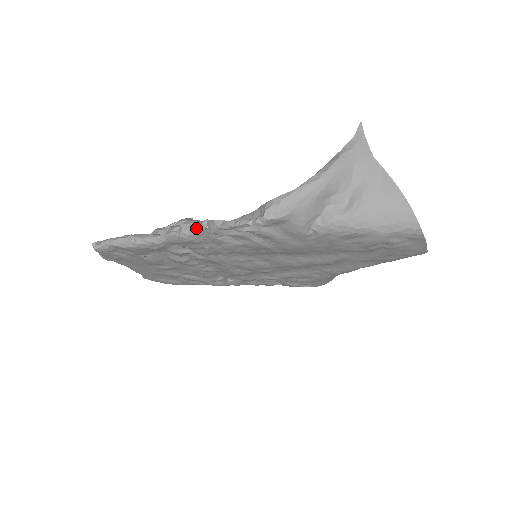
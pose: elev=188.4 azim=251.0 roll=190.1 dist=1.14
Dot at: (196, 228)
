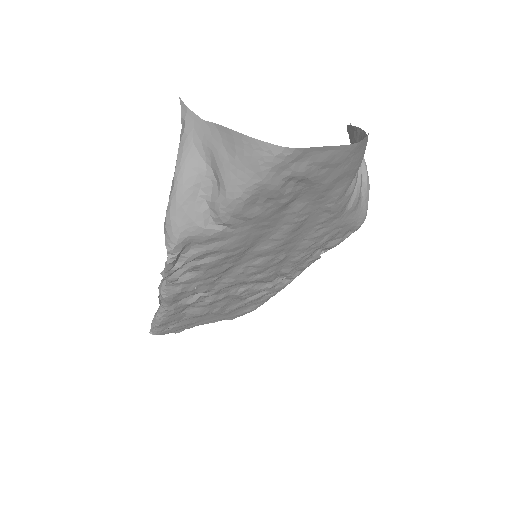
Dot at: (164, 285)
